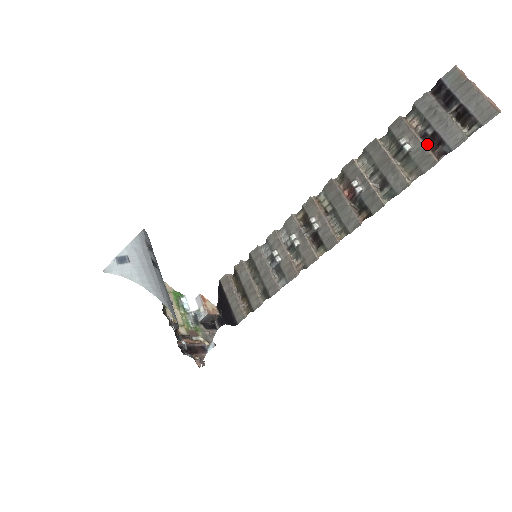
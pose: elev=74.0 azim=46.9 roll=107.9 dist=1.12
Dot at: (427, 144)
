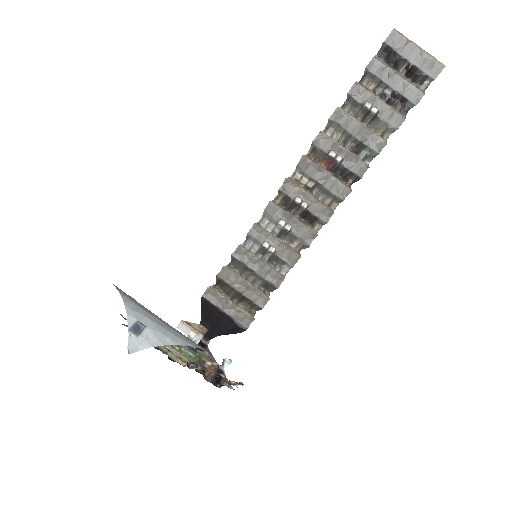
Dot at: (389, 103)
